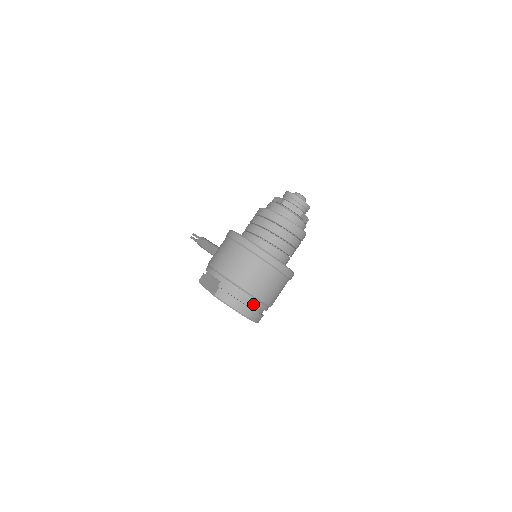
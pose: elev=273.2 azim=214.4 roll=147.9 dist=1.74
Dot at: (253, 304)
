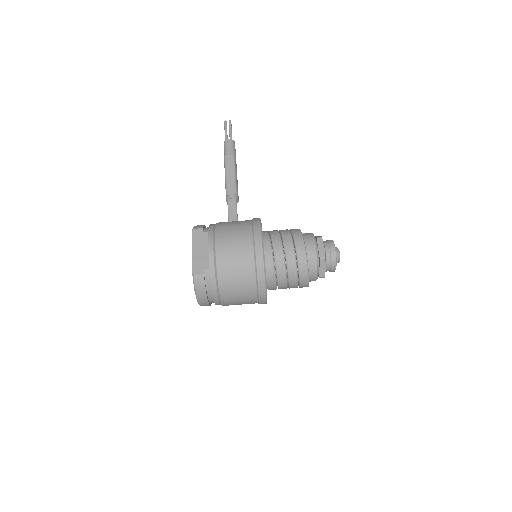
Dot at: occluded
